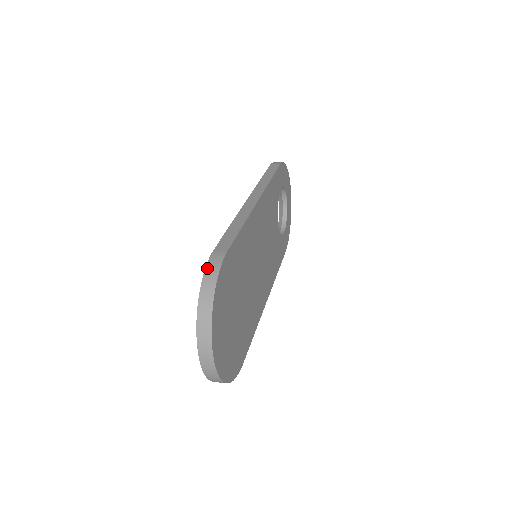
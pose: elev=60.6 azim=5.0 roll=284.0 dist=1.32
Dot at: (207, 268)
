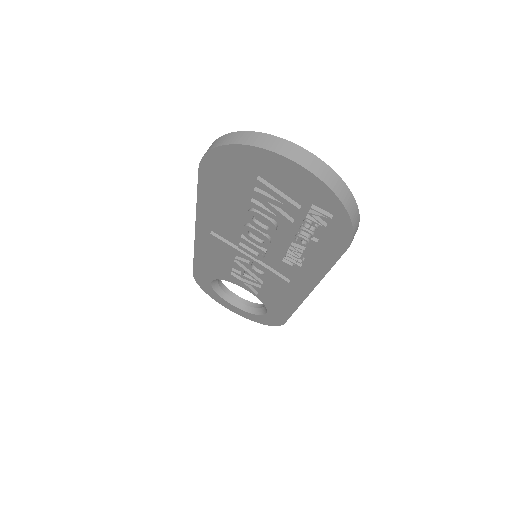
Dot at: (205, 153)
